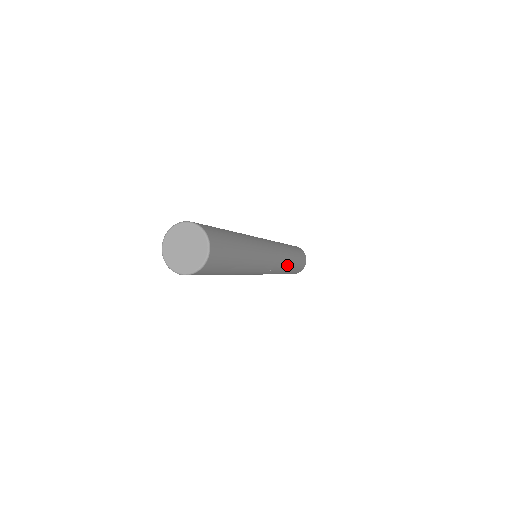
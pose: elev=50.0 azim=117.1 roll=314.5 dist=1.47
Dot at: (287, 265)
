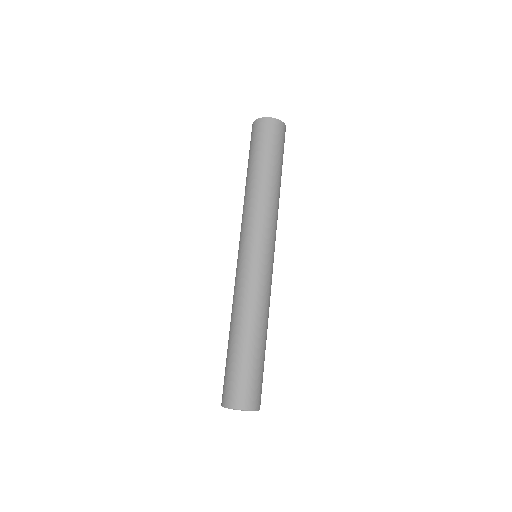
Dot at: occluded
